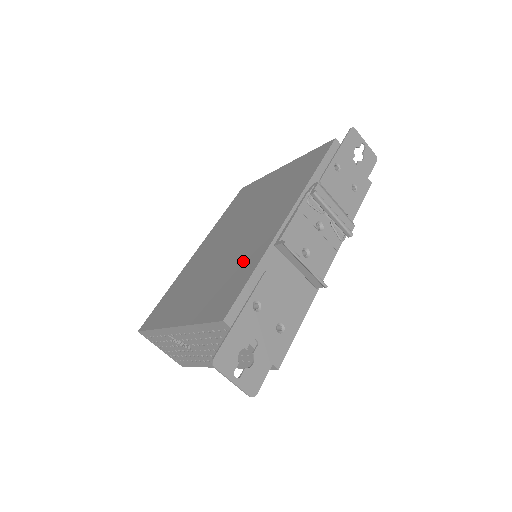
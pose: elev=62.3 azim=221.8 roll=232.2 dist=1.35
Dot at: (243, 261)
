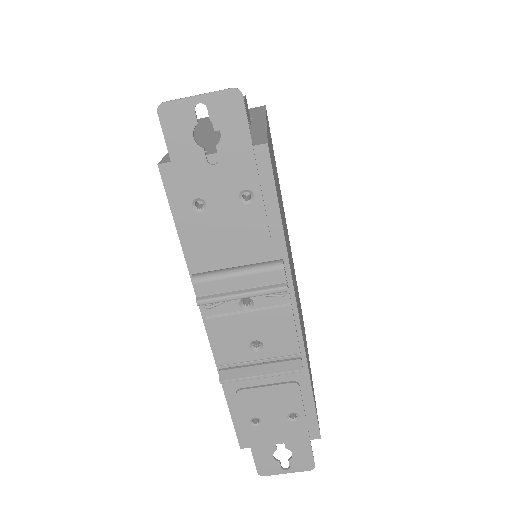
Dot at: occluded
